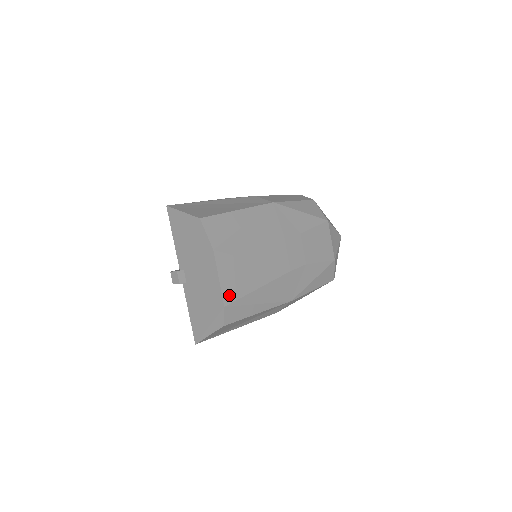
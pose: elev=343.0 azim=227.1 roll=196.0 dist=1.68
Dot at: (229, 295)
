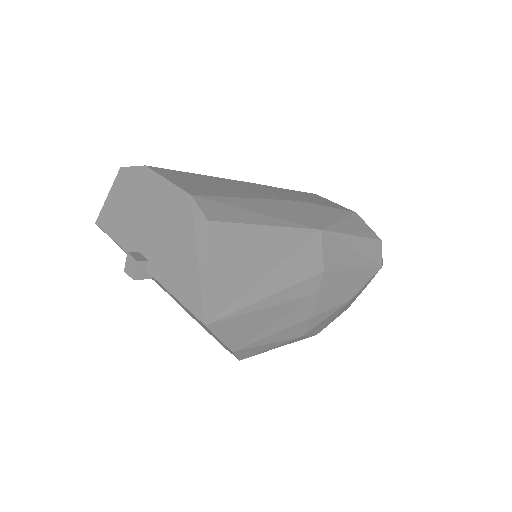
Dot at: (194, 191)
